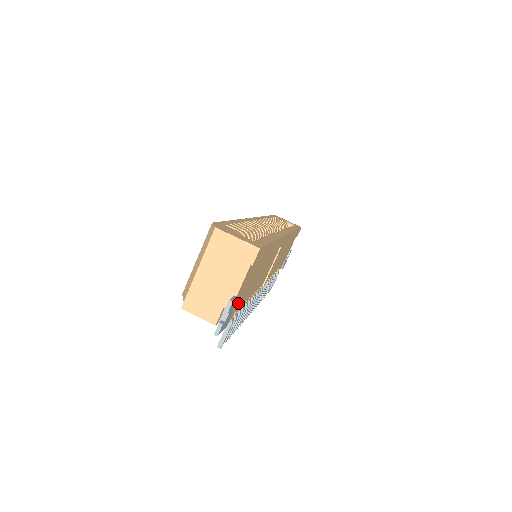
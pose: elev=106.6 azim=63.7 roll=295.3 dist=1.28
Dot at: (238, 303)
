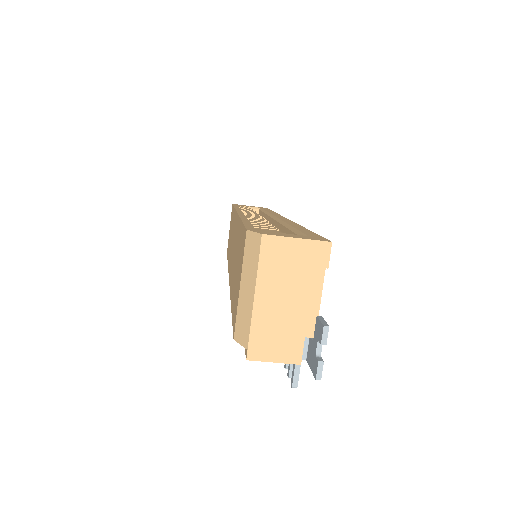
Dot at: occluded
